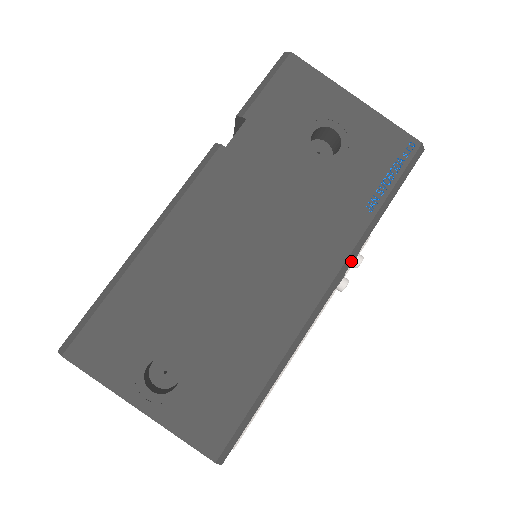
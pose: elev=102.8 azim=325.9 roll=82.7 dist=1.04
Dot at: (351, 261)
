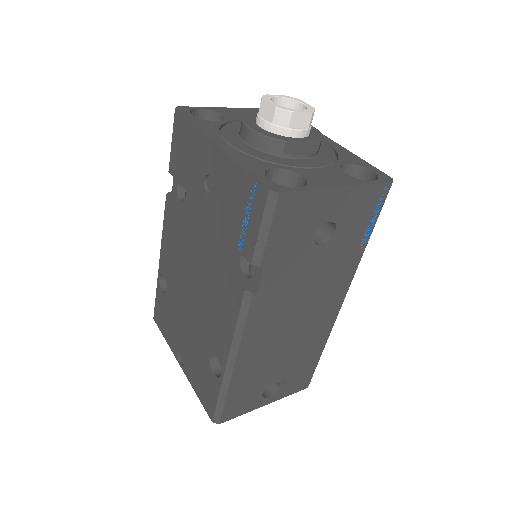
Dot at: (352, 277)
